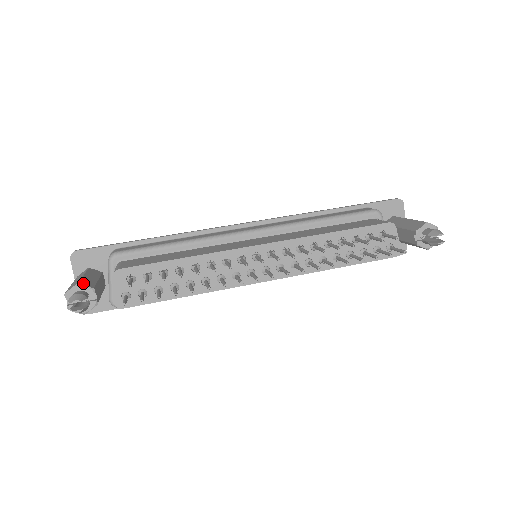
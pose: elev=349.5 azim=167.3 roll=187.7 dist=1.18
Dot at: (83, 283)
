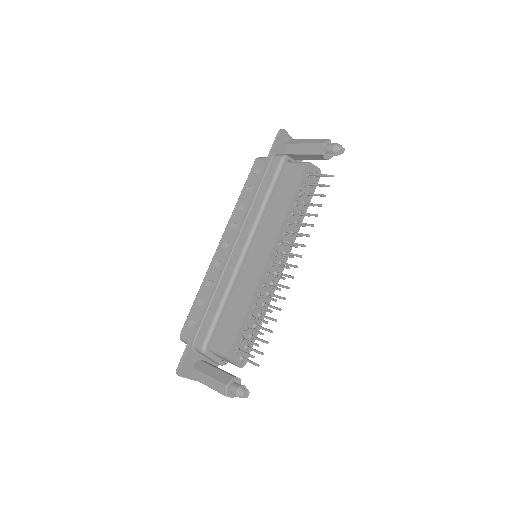
Dot at: (225, 382)
